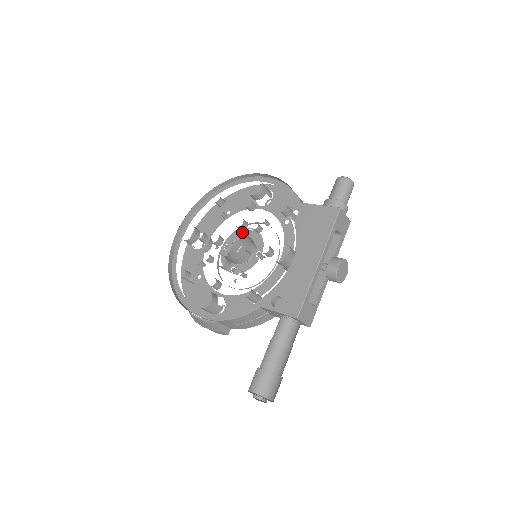
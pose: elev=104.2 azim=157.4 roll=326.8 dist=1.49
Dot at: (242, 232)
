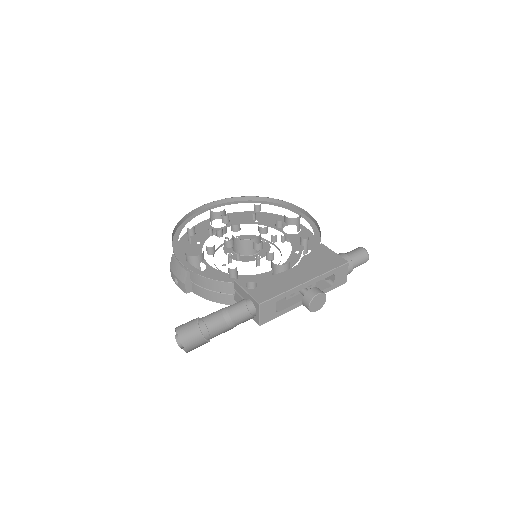
Dot at: occluded
